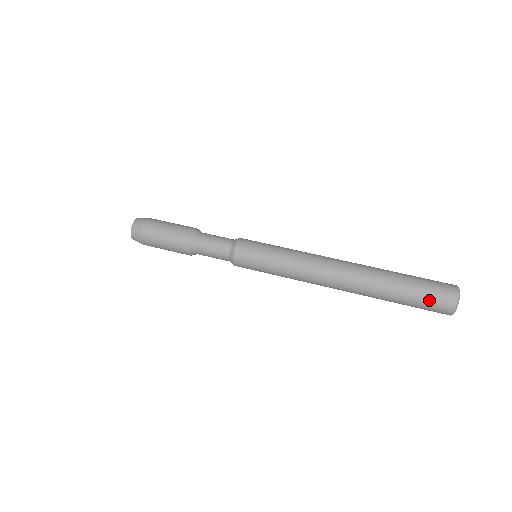
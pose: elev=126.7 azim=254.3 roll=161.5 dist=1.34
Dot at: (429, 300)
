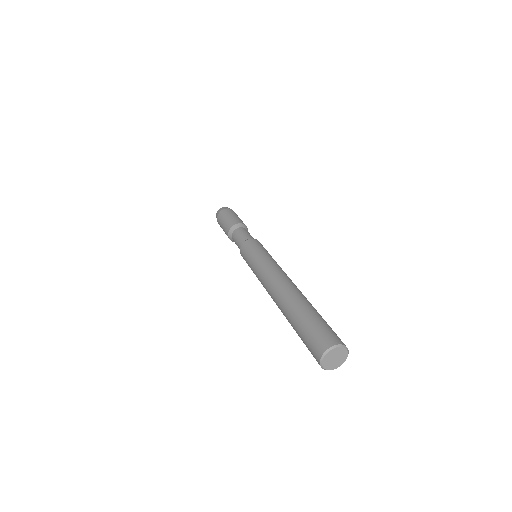
Dot at: (317, 330)
